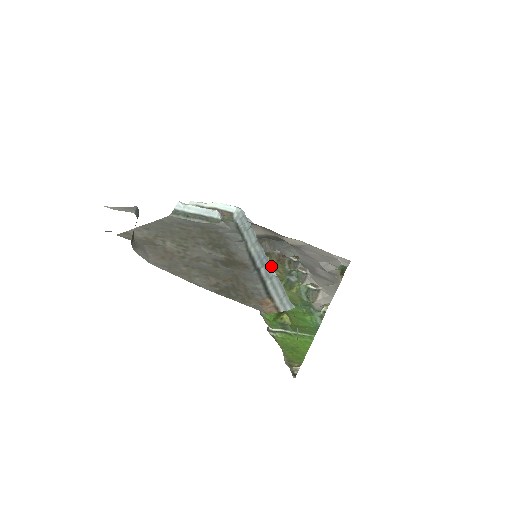
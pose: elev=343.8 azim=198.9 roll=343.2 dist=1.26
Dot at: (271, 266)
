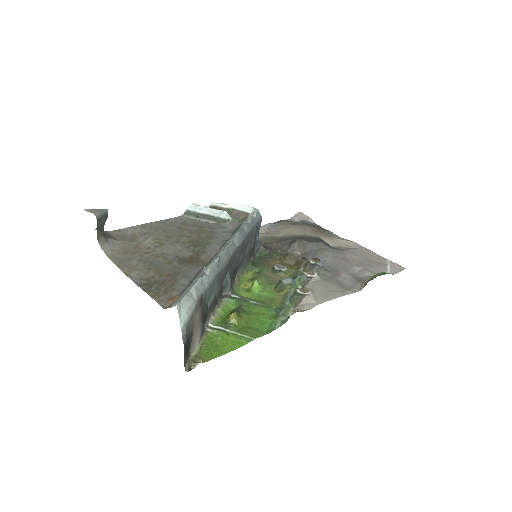
Dot at: (210, 266)
